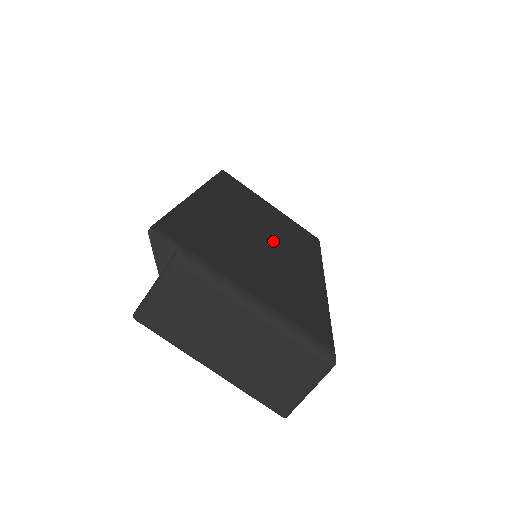
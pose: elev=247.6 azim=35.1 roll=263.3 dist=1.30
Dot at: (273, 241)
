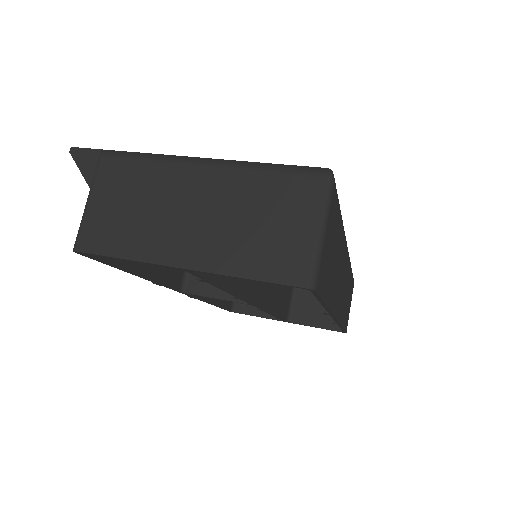
Dot at: occluded
